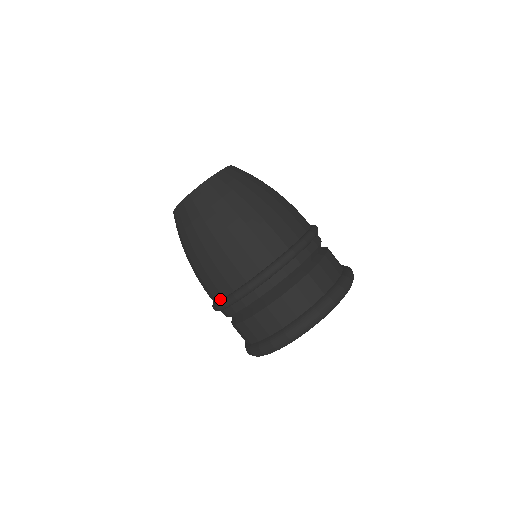
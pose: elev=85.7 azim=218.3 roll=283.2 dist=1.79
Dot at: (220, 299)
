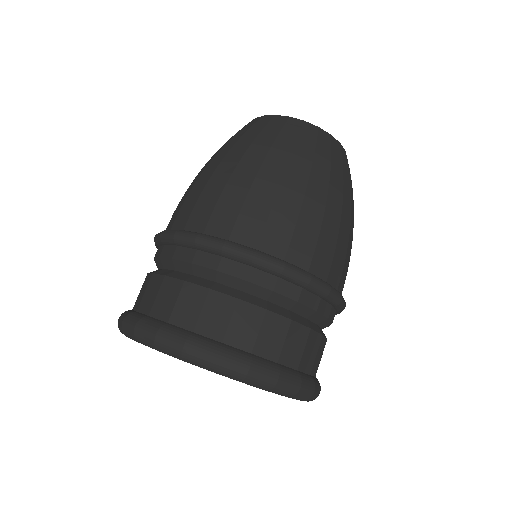
Dot at: (177, 229)
